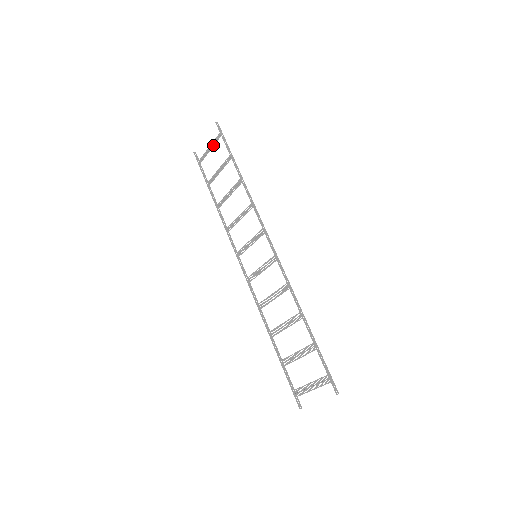
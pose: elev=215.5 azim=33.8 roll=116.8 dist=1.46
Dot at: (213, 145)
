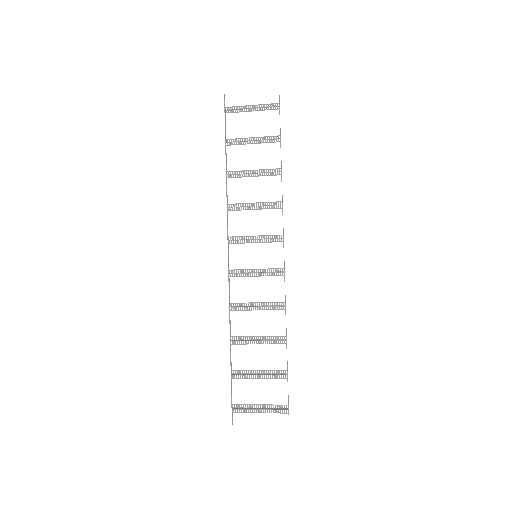
Dot at: (261, 109)
